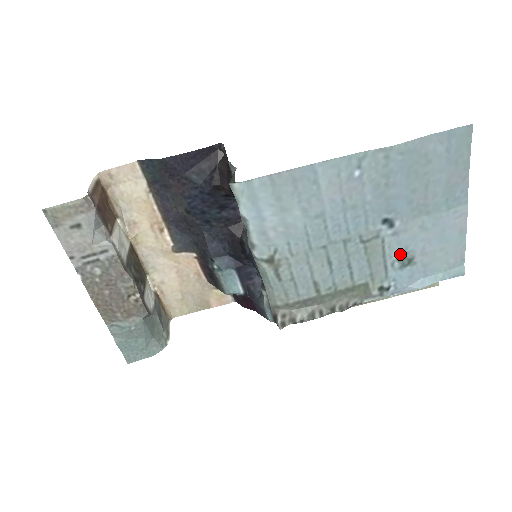
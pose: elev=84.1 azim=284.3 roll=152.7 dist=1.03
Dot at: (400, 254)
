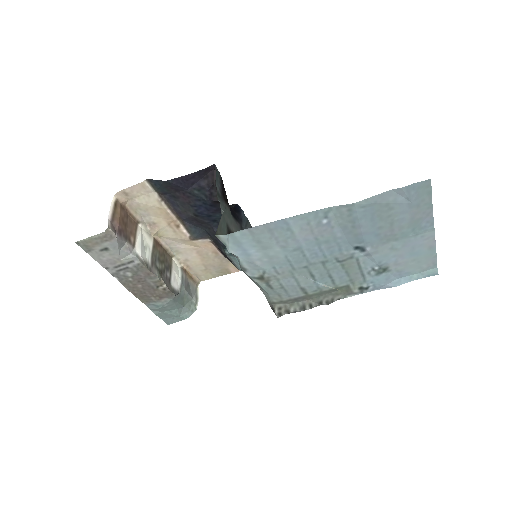
Dot at: (375, 266)
